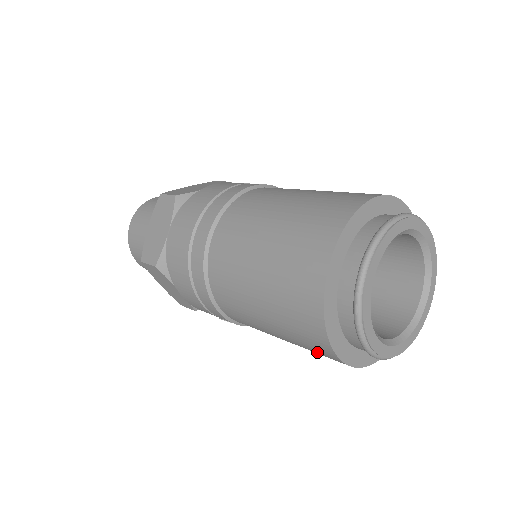
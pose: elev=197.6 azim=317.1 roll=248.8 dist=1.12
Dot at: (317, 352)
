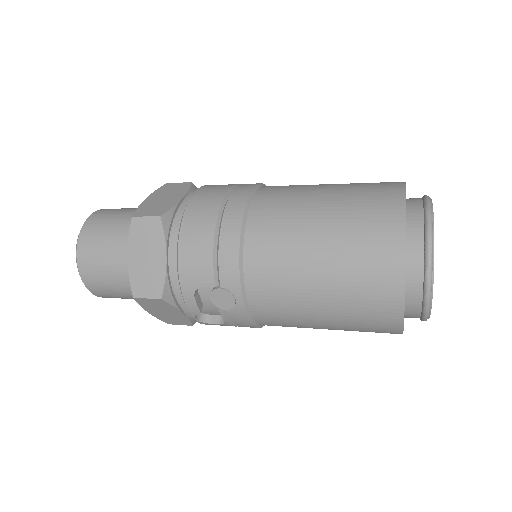
Dot at: (371, 282)
